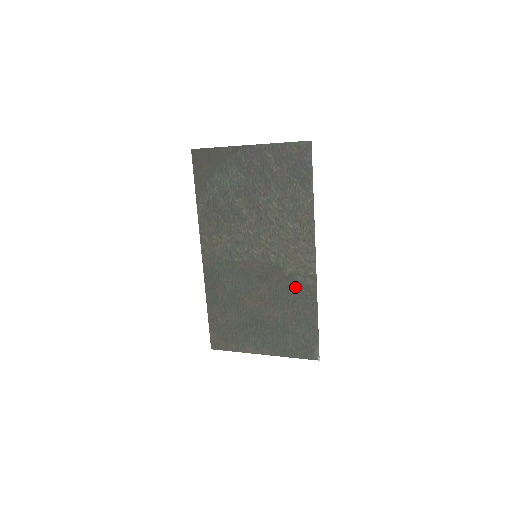
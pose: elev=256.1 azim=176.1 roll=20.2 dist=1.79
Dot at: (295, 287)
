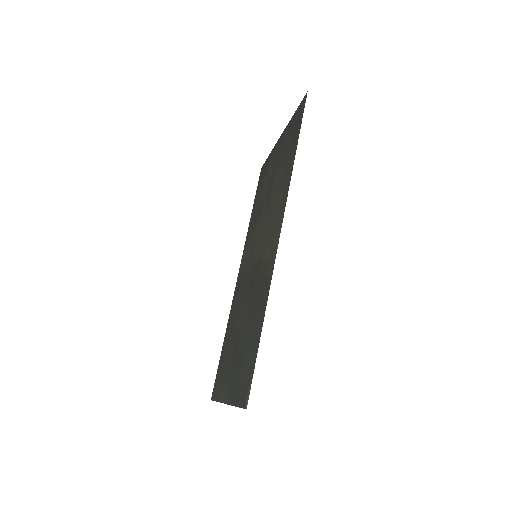
Dot at: (262, 284)
